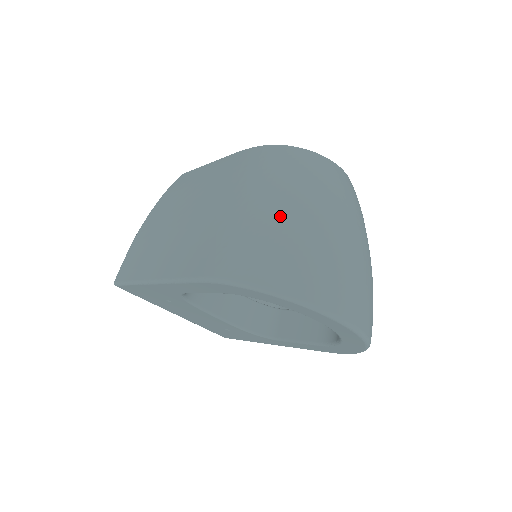
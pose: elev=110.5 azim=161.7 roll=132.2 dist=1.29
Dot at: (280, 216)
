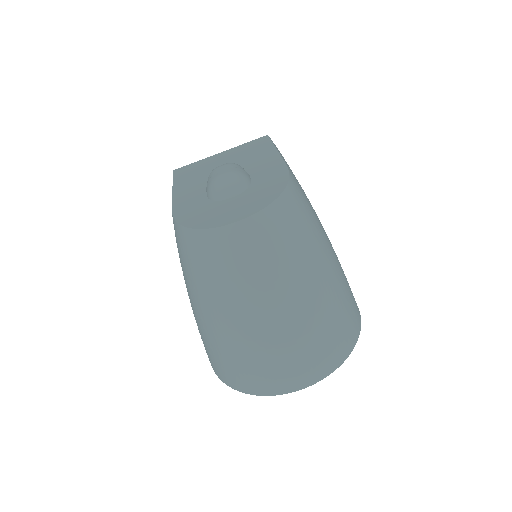
Dot at: (211, 332)
